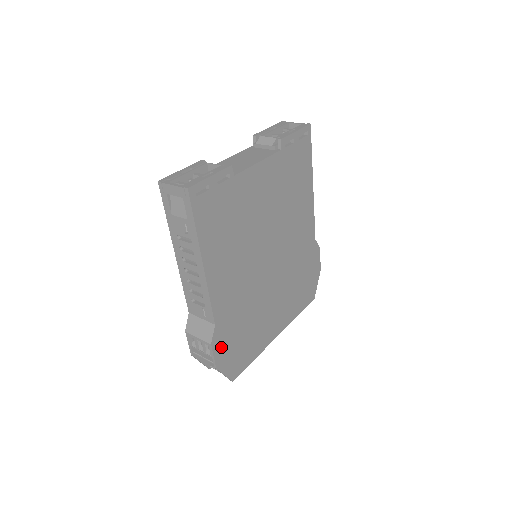
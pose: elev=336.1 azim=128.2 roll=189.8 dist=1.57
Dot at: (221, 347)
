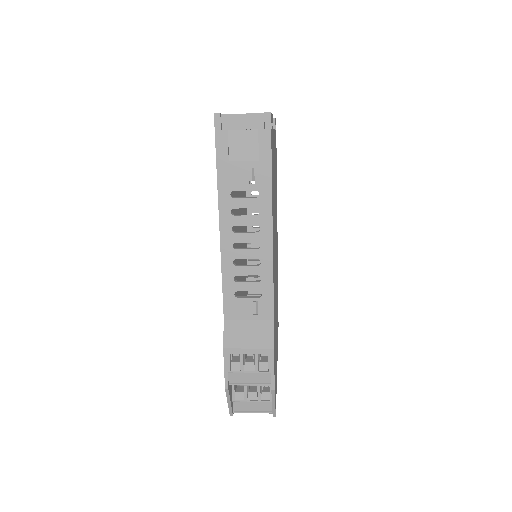
Dot at: occluded
